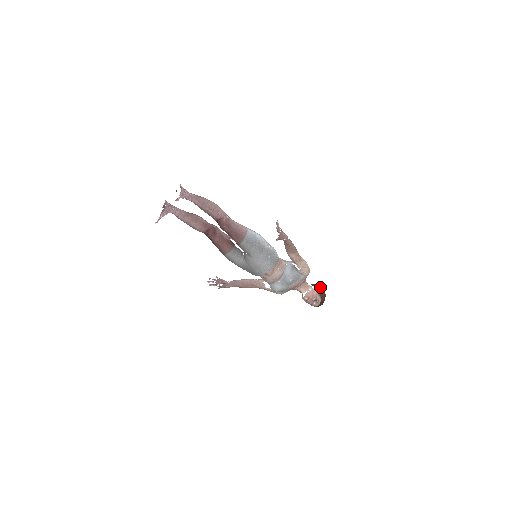
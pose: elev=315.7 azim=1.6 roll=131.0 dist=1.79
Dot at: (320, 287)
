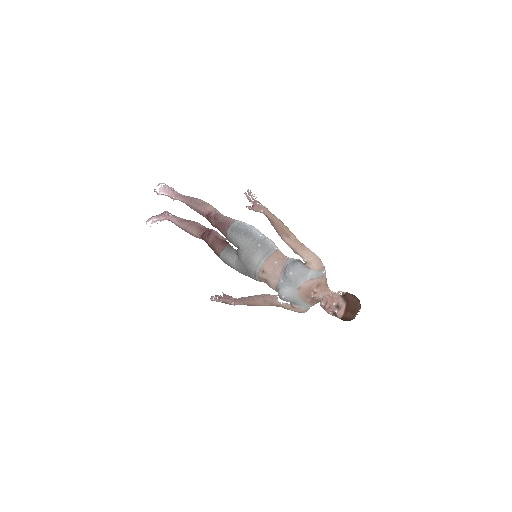
Dot at: (348, 293)
